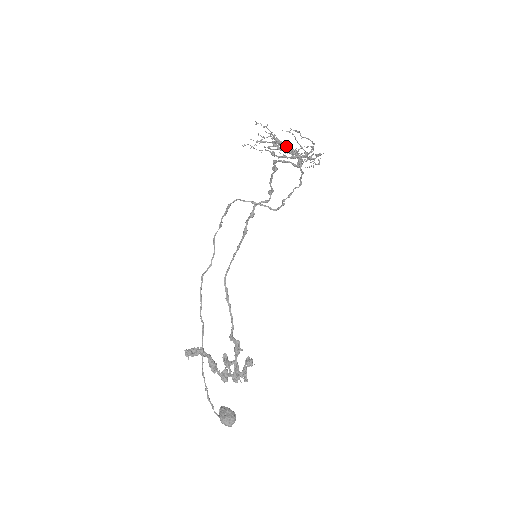
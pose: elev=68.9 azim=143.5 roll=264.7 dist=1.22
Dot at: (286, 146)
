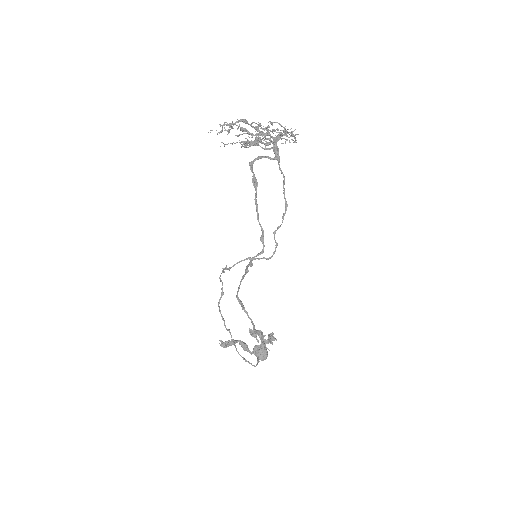
Dot at: (258, 138)
